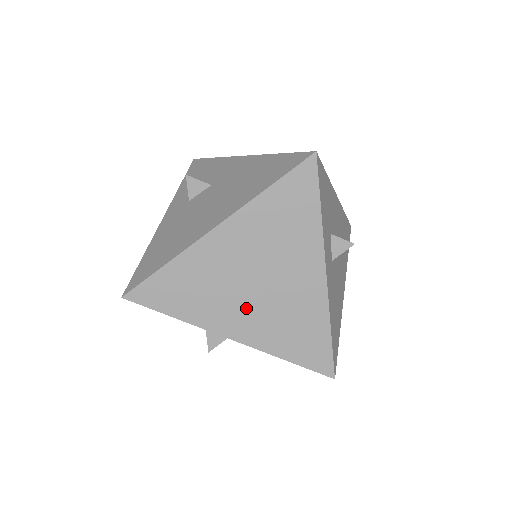
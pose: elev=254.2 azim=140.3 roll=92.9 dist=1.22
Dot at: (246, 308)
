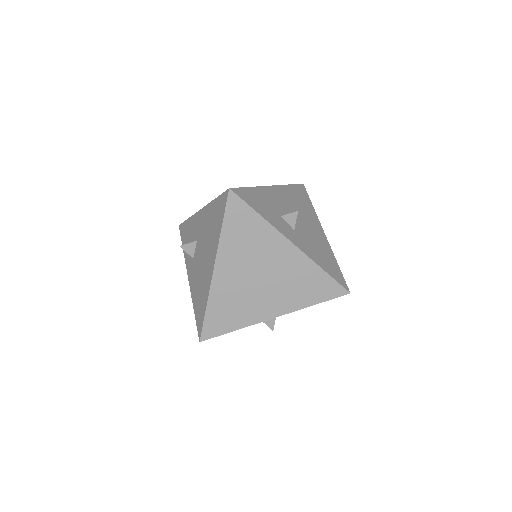
Dot at: (267, 296)
